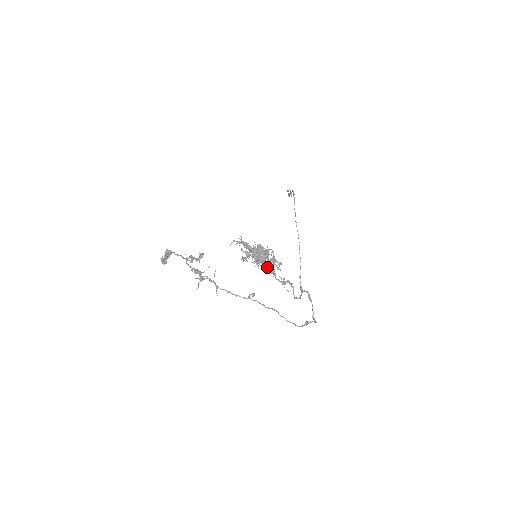
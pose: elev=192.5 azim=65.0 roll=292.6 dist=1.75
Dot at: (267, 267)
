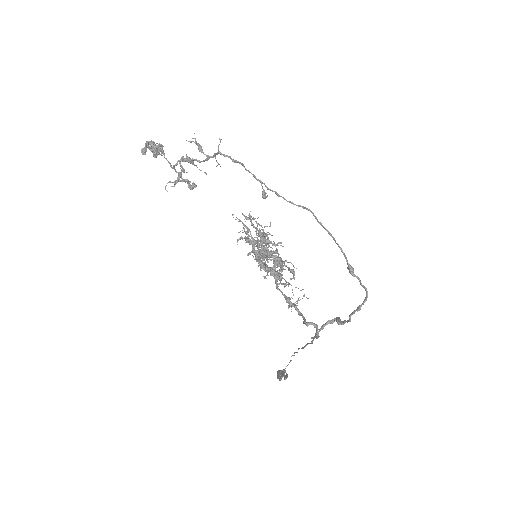
Dot at: (267, 275)
